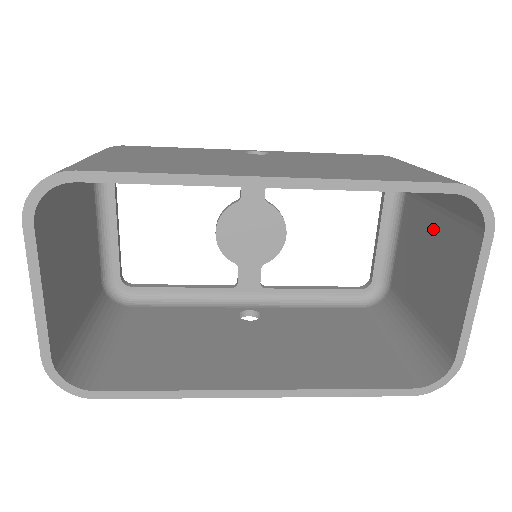
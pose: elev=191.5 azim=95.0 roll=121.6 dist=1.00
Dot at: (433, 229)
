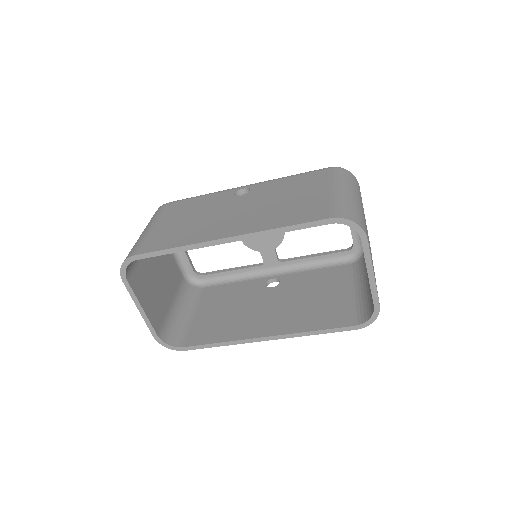
Dot at: occluded
